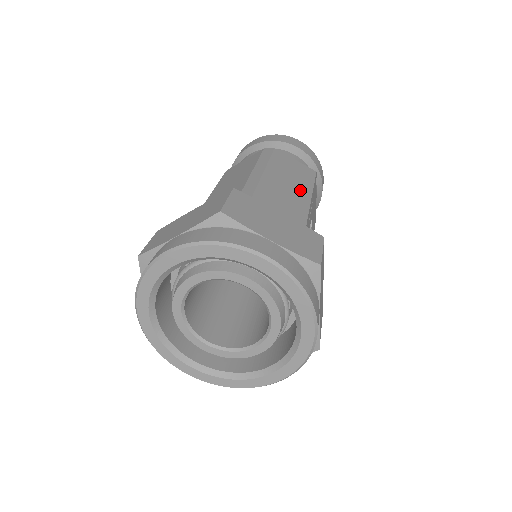
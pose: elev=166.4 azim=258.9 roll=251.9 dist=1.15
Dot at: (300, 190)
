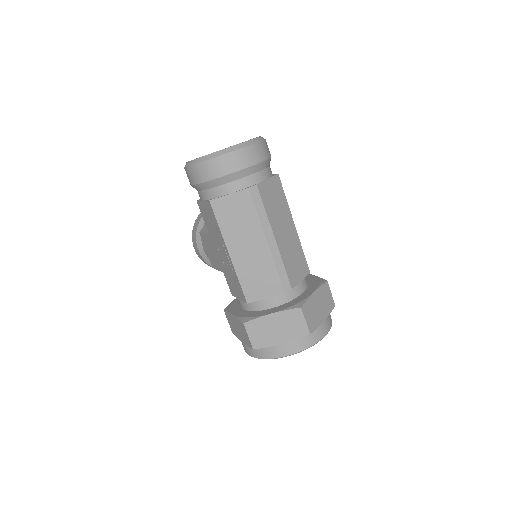
Dot at: (289, 224)
